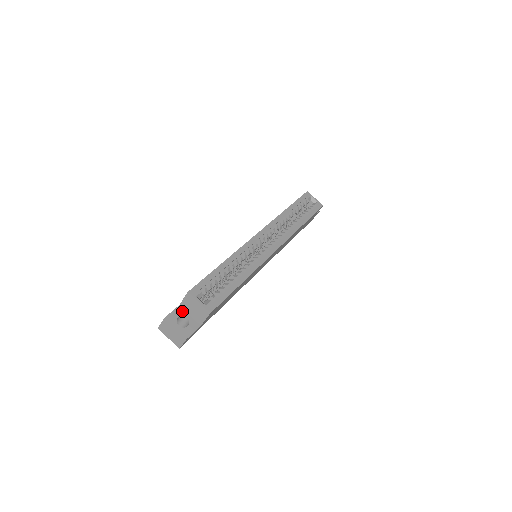
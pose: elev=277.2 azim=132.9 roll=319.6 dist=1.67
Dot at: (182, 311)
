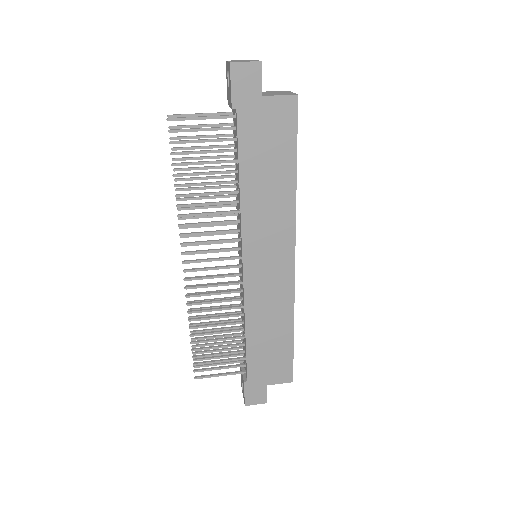
Dot at: occluded
